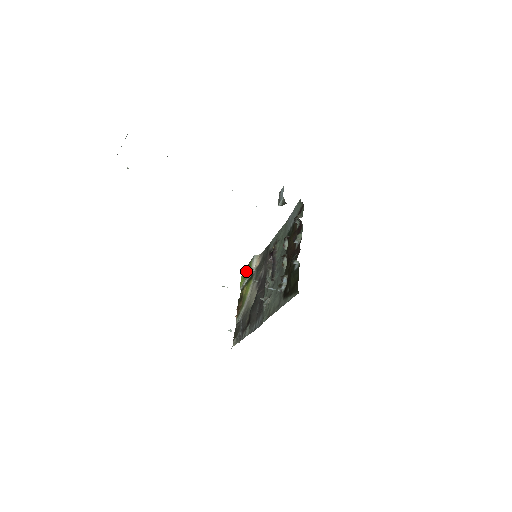
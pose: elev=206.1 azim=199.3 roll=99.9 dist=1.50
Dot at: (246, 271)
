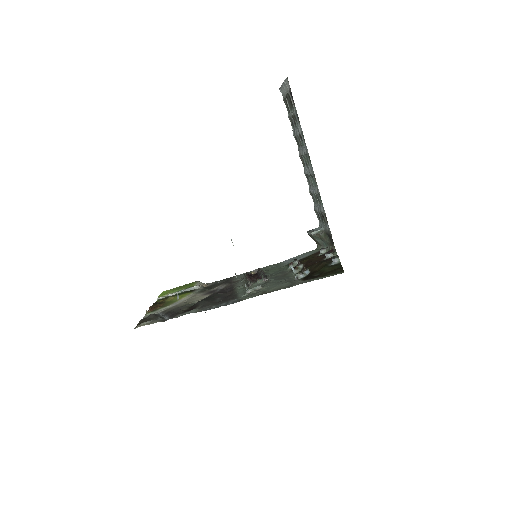
Dot at: (180, 287)
